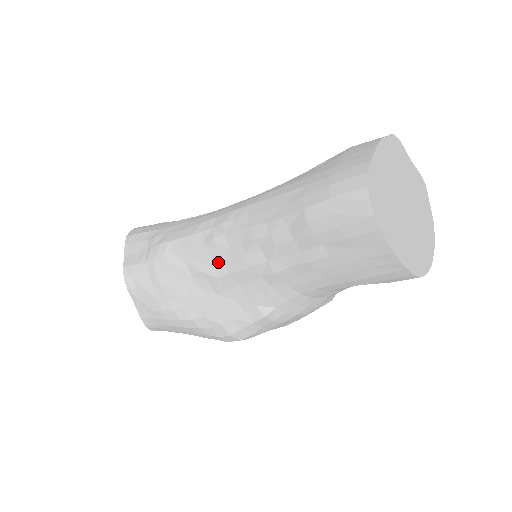
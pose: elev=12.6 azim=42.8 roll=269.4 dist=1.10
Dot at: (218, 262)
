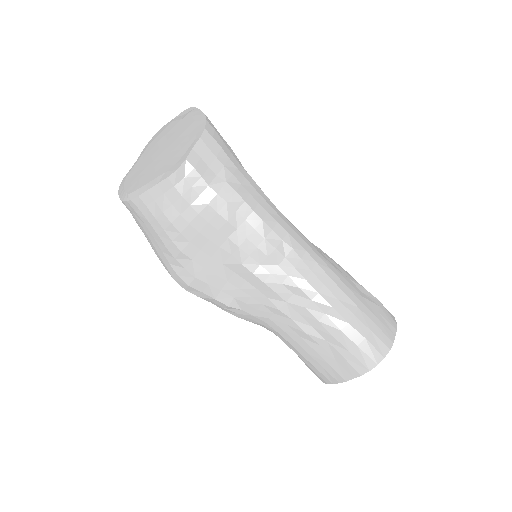
Dot at: (257, 259)
